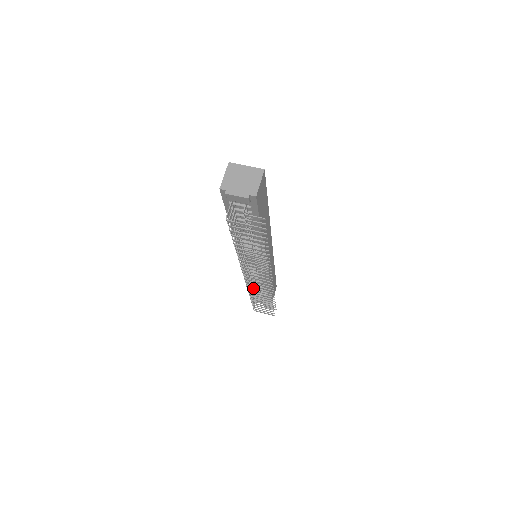
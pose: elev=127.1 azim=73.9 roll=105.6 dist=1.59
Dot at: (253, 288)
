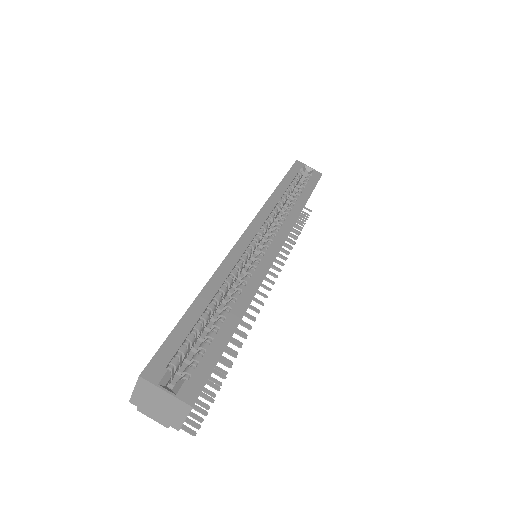
Dot at: occluded
